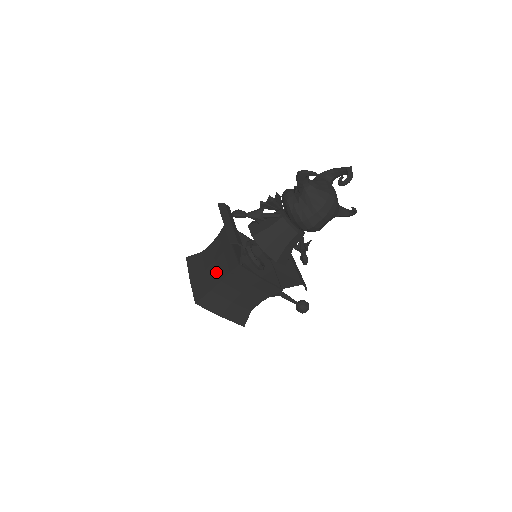
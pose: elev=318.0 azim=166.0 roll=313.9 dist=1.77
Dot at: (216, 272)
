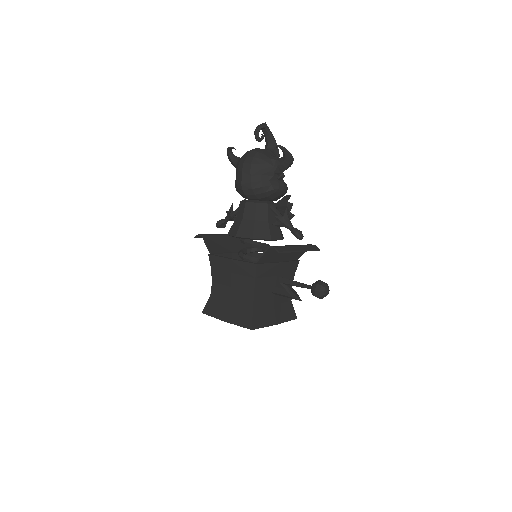
Dot at: occluded
